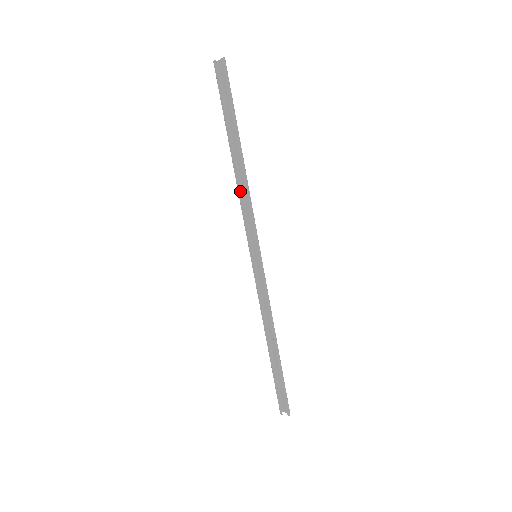
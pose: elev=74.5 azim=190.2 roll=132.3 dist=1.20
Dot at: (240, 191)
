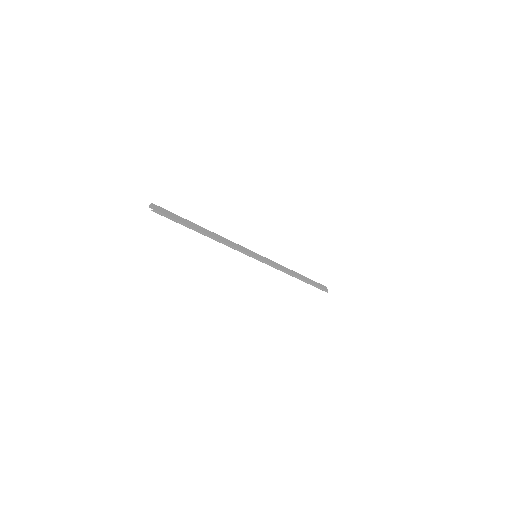
Dot at: (223, 238)
